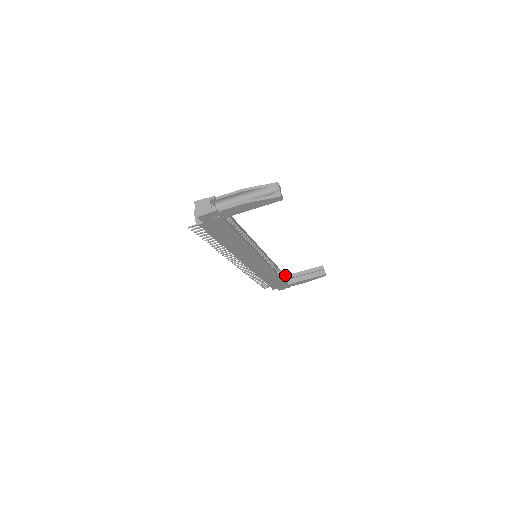
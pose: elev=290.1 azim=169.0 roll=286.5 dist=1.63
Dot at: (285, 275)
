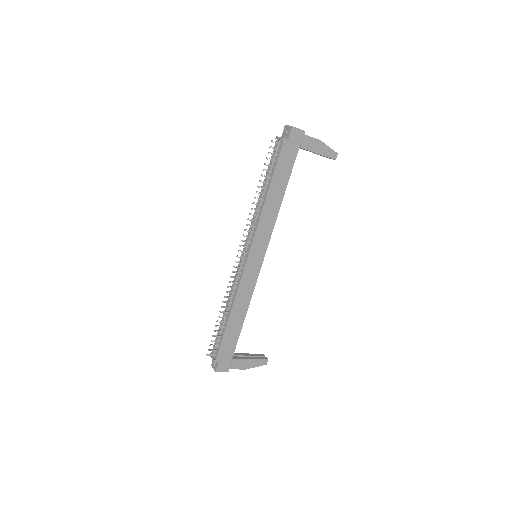
Dot at: occluded
